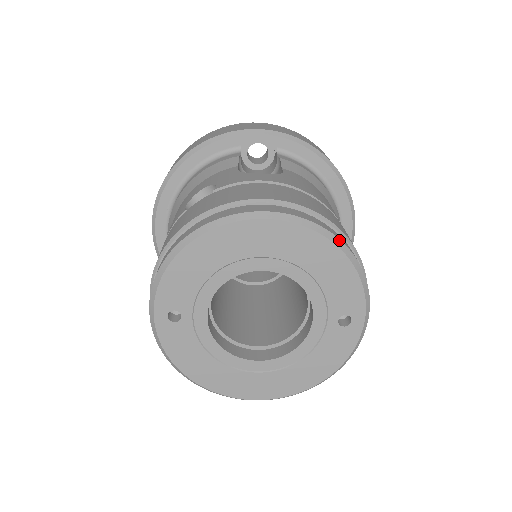
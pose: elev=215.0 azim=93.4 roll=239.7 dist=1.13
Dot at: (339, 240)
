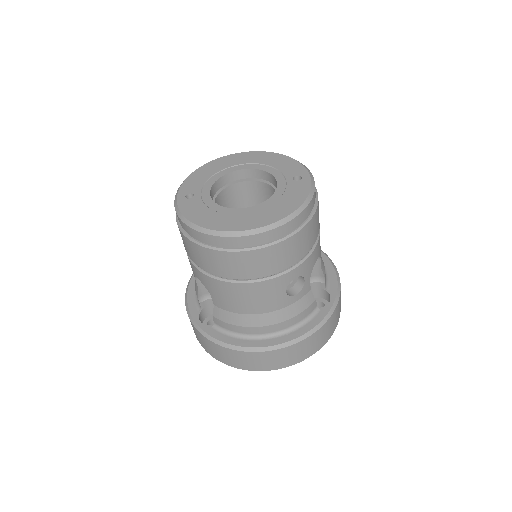
Dot at: (280, 154)
